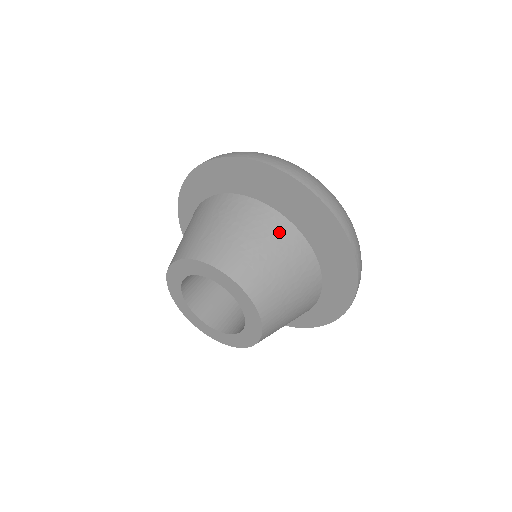
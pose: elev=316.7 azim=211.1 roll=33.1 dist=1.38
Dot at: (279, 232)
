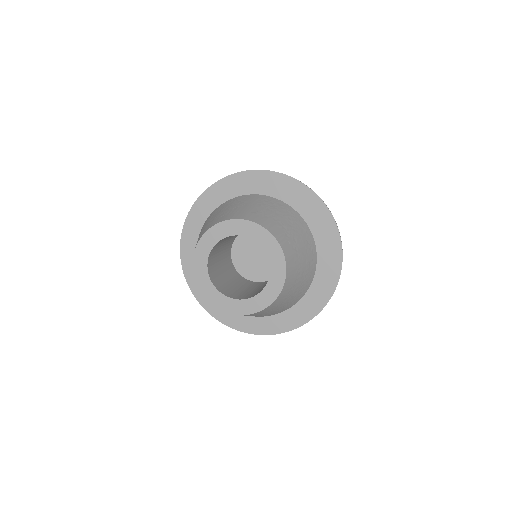
Dot at: (304, 231)
